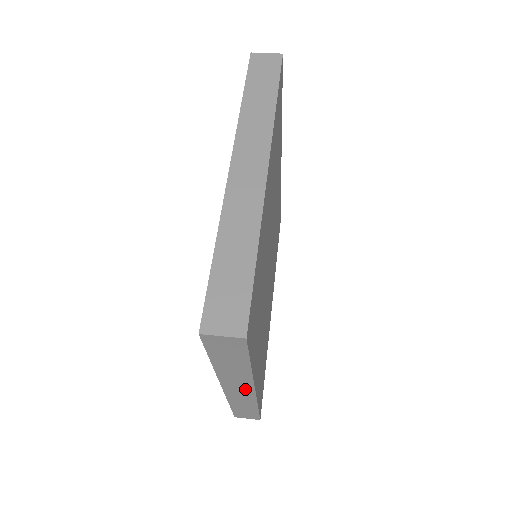
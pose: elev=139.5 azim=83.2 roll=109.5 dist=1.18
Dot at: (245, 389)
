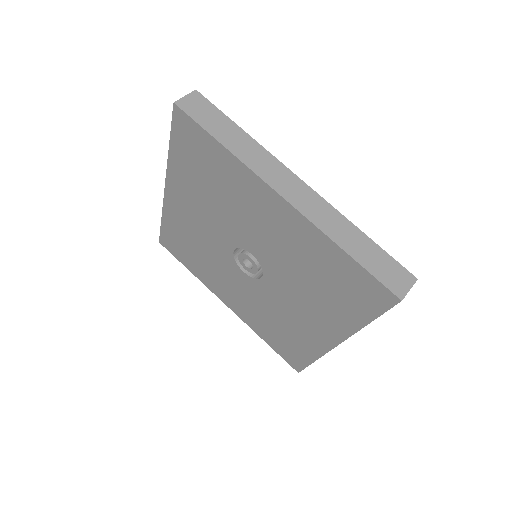
Dot at: occluded
